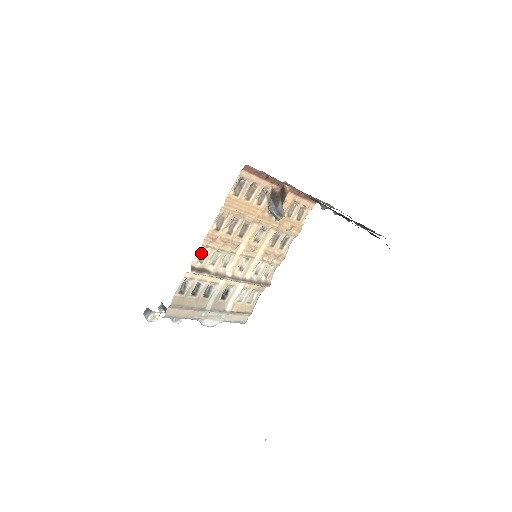
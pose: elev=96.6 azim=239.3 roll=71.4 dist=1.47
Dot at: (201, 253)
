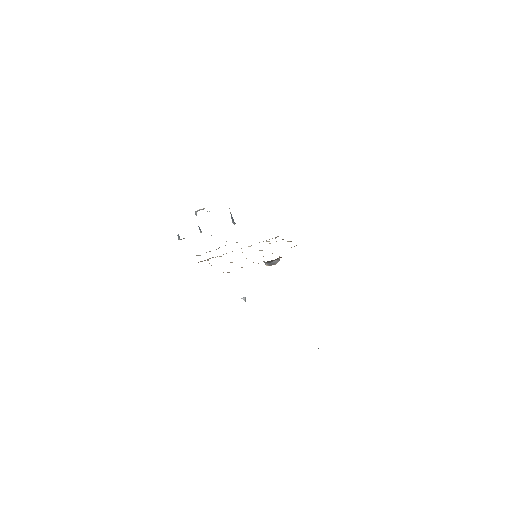
Dot at: occluded
